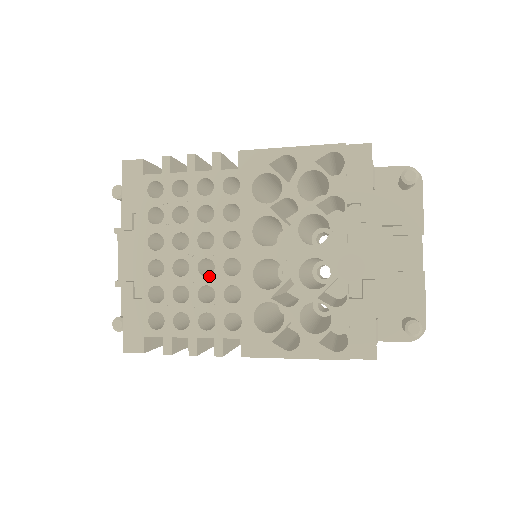
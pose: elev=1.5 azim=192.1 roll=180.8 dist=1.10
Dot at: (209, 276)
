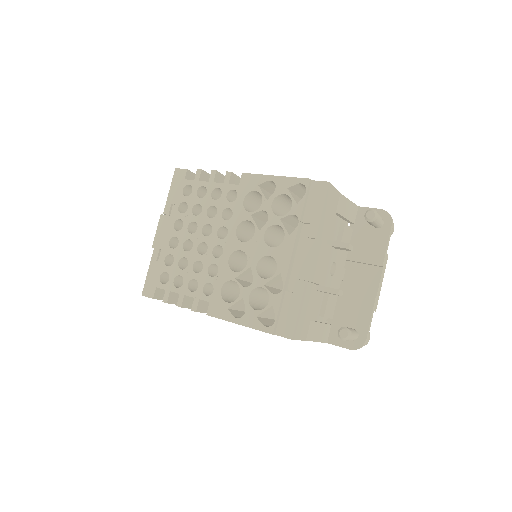
Dot at: (203, 255)
